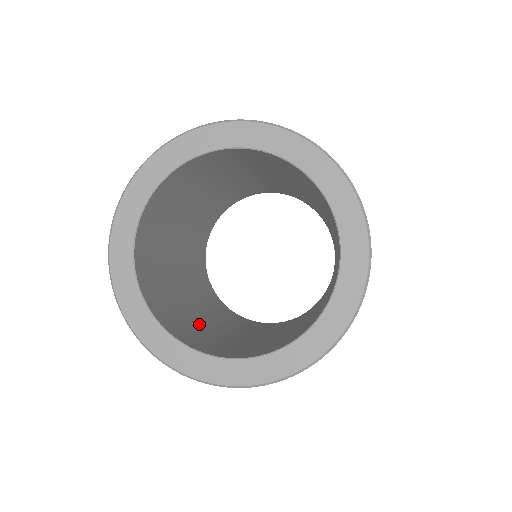
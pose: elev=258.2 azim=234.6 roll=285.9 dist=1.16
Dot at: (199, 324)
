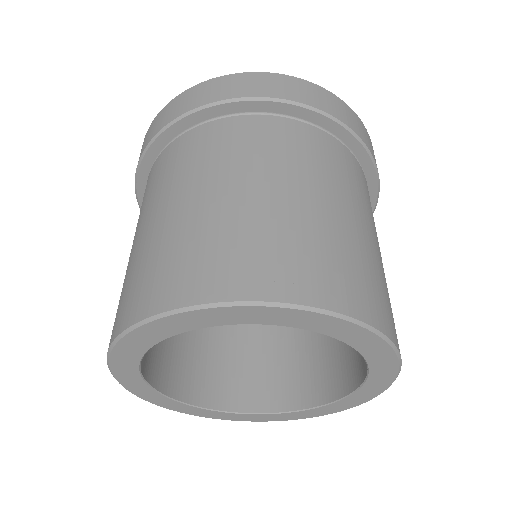
Dot at: (199, 329)
